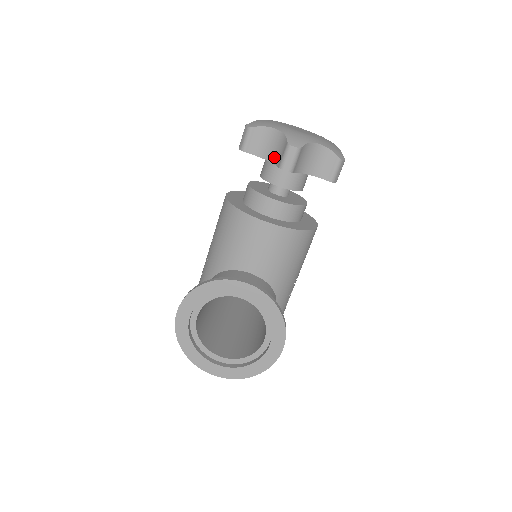
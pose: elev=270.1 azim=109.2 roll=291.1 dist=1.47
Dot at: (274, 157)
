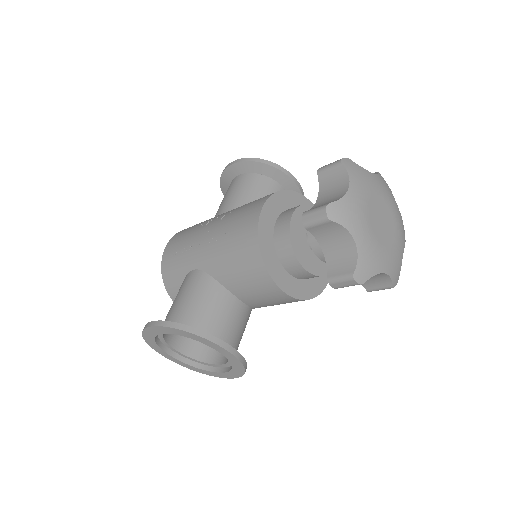
Dot at: (331, 258)
